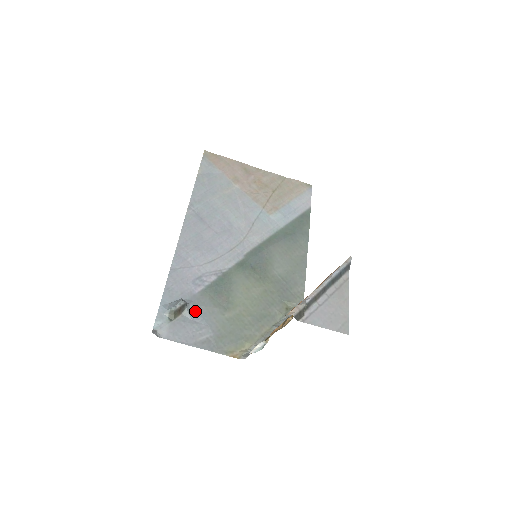
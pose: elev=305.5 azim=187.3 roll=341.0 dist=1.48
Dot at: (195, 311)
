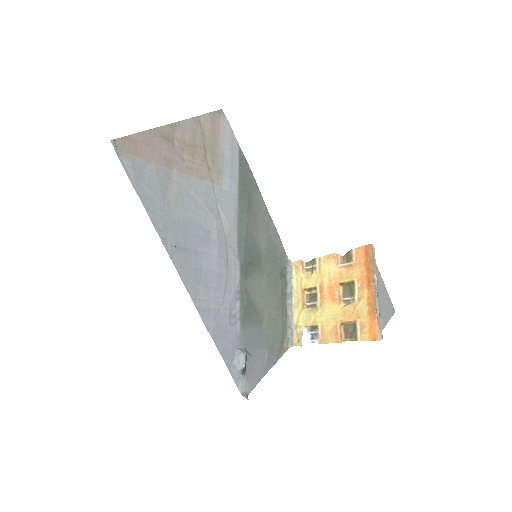
Dot at: (250, 348)
